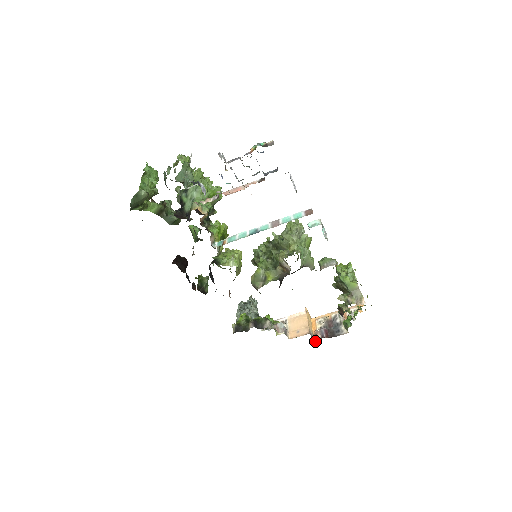
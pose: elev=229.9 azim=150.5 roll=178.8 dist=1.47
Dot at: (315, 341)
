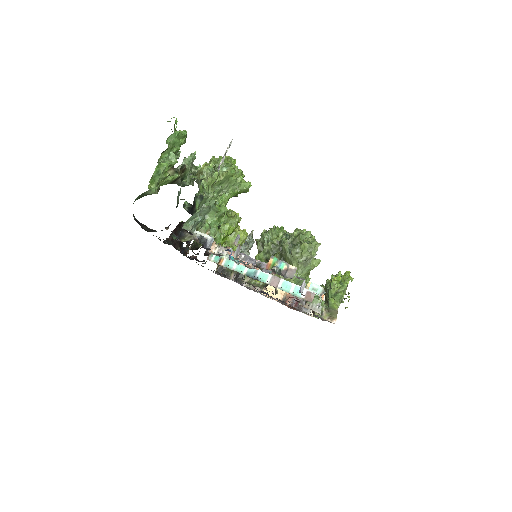
Dot at: (284, 304)
